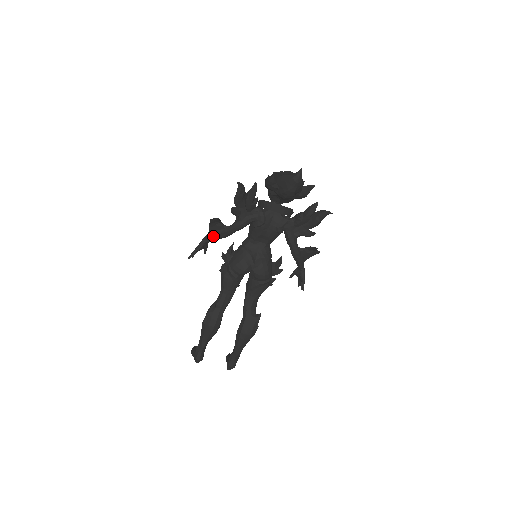
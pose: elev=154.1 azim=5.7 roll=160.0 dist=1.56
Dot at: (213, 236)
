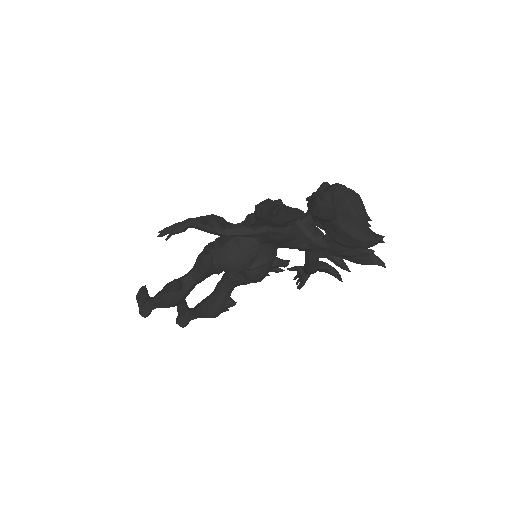
Dot at: (205, 229)
